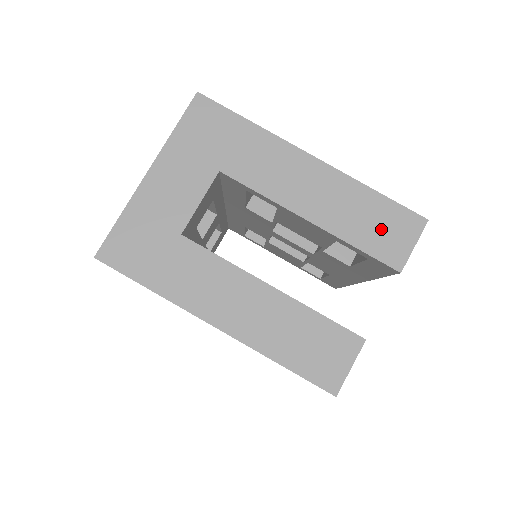
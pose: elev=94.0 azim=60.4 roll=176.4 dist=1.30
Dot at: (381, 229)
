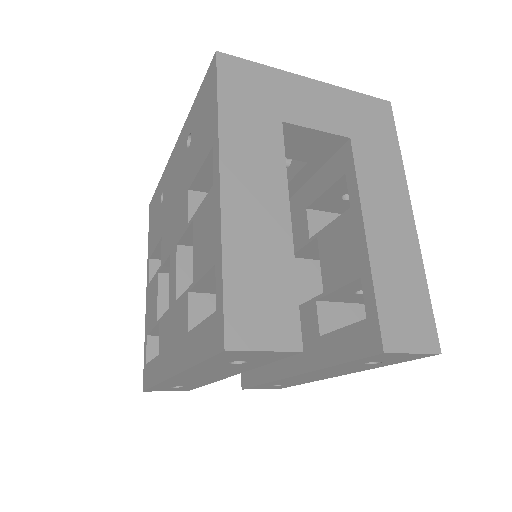
Dot at: (404, 309)
